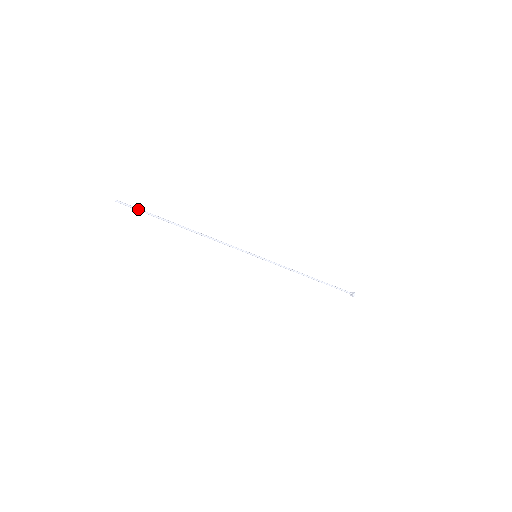
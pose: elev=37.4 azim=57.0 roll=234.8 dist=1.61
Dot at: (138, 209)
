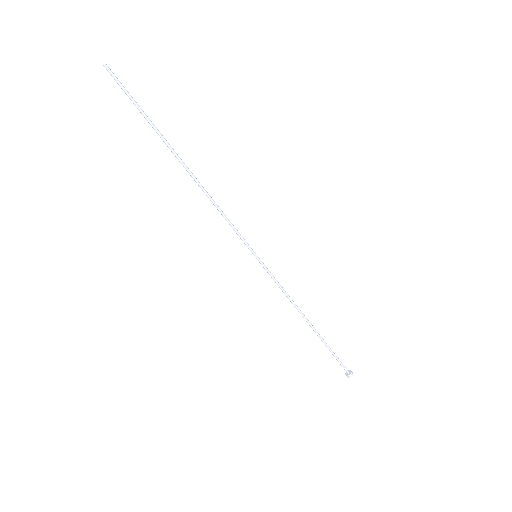
Dot at: (131, 96)
